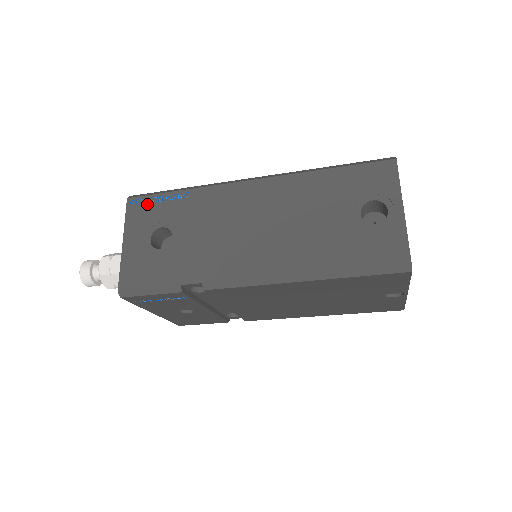
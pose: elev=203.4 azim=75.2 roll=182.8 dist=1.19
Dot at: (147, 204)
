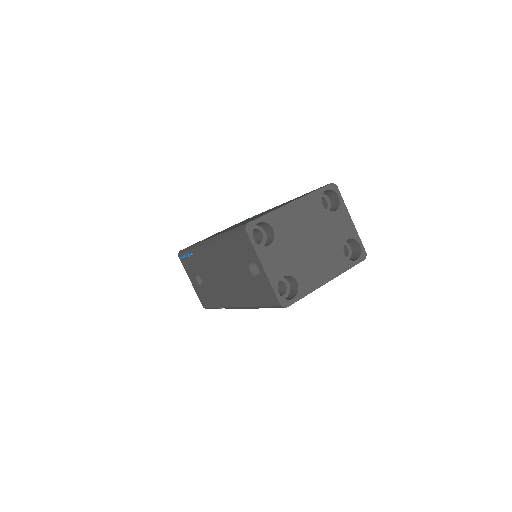
Dot at: (185, 259)
